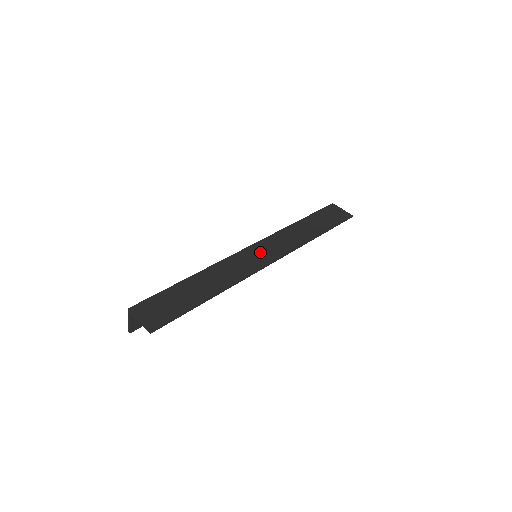
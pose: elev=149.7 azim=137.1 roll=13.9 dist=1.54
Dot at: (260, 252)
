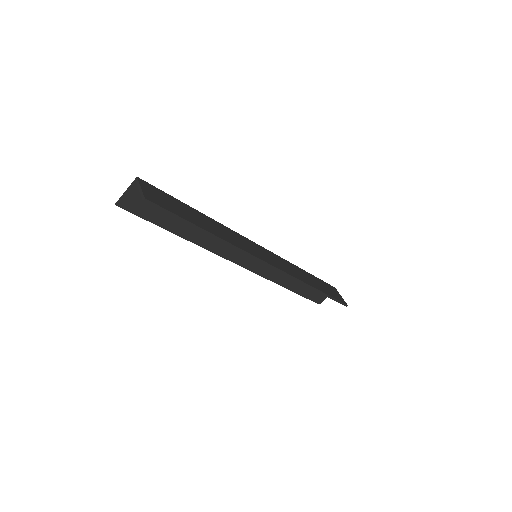
Dot at: (263, 252)
